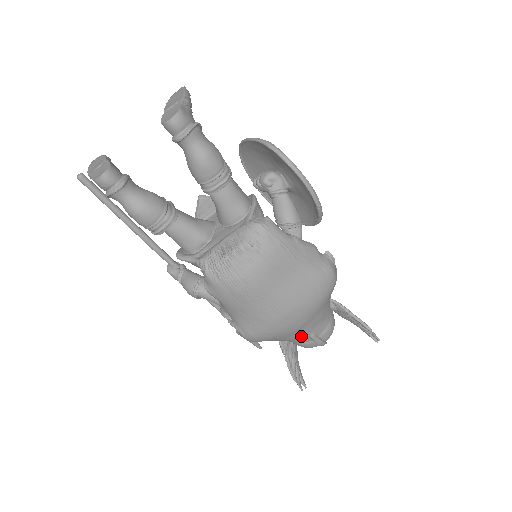
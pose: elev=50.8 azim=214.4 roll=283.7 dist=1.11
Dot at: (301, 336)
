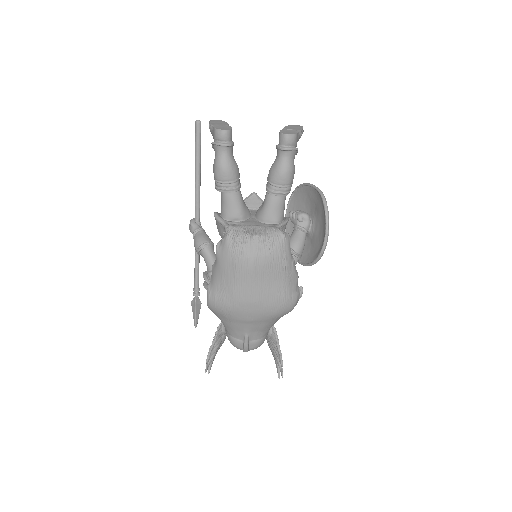
Dot at: (240, 330)
